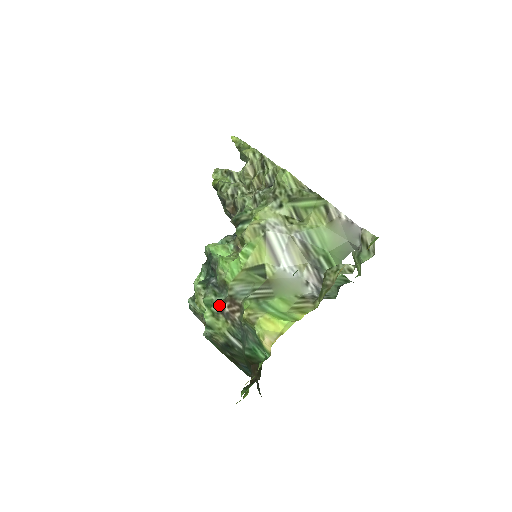
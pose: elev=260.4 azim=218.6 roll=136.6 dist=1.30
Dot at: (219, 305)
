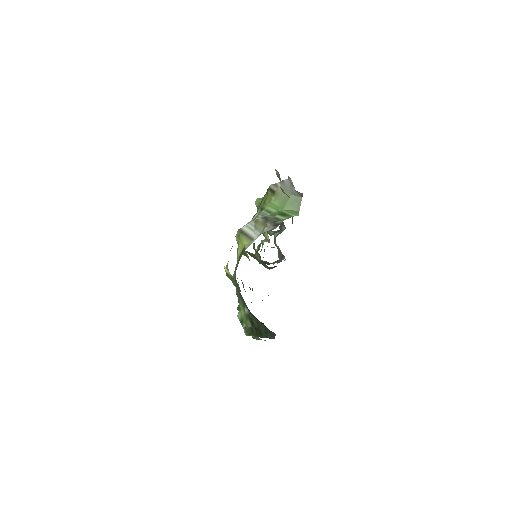
Dot at: occluded
